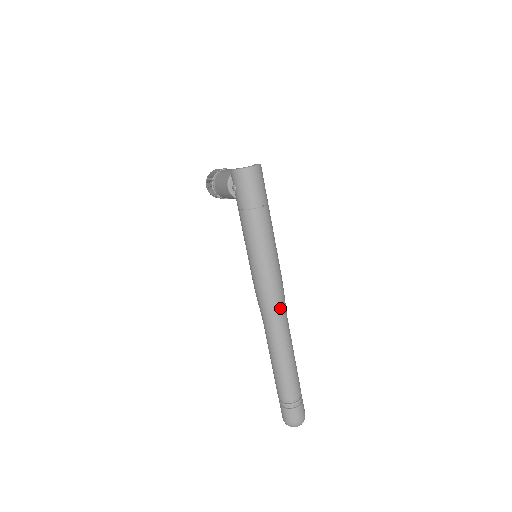
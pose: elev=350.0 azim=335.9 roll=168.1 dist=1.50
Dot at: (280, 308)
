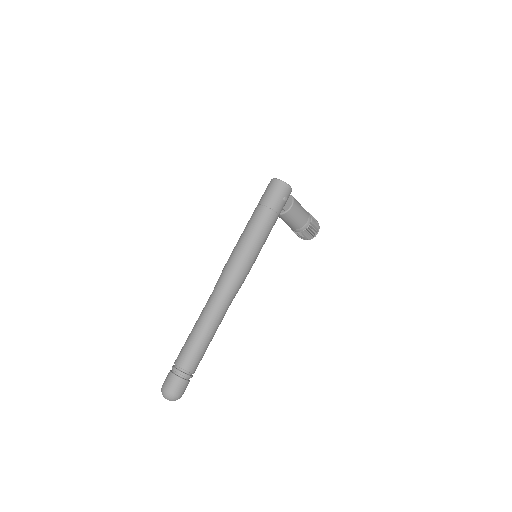
Dot at: (222, 282)
